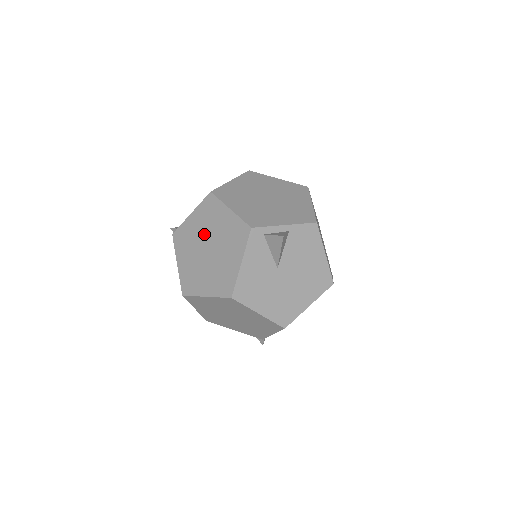
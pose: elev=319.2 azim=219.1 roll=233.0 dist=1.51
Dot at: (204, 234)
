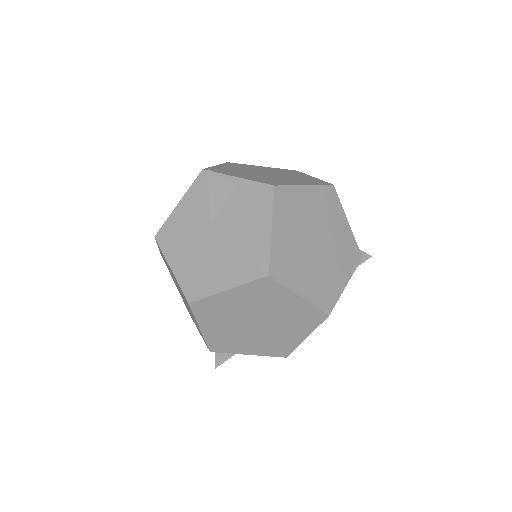
Dot at: occluded
